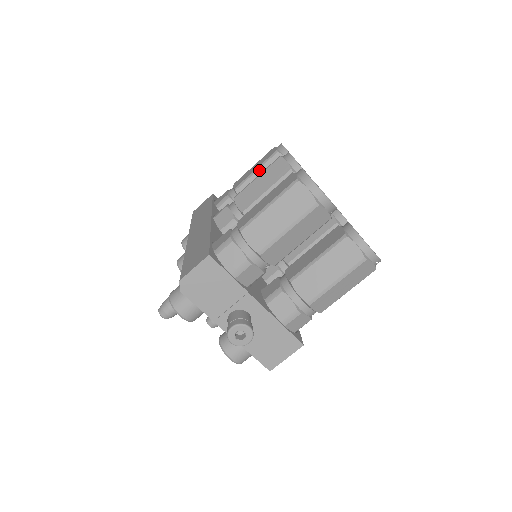
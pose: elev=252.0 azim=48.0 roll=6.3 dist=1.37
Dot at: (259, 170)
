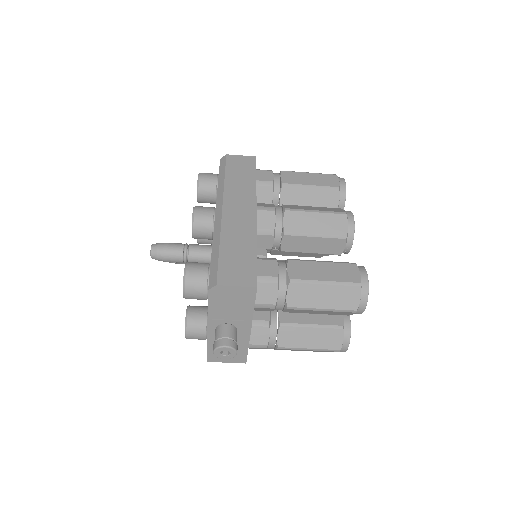
Dot at: (314, 189)
